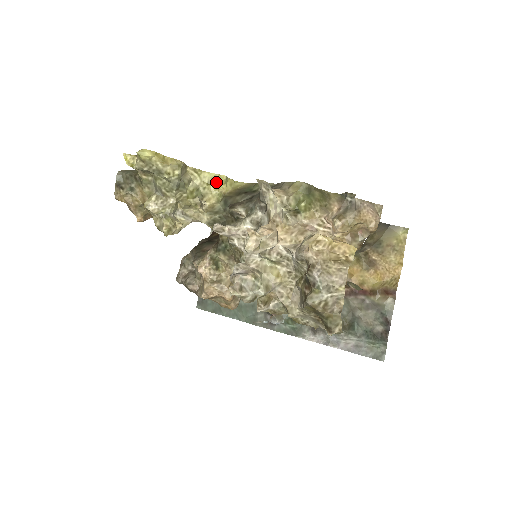
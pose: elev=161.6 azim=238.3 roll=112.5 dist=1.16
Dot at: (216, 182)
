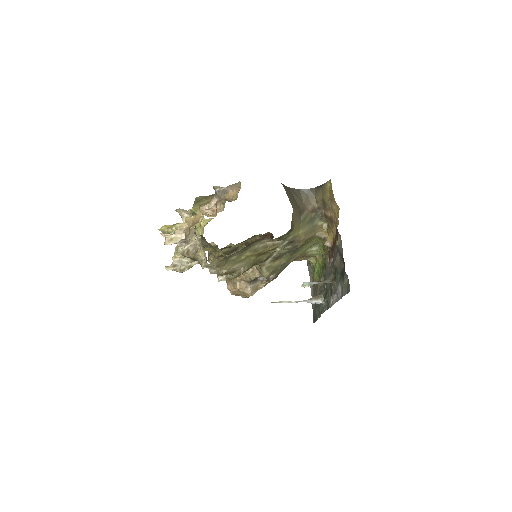
Dot at: (201, 224)
